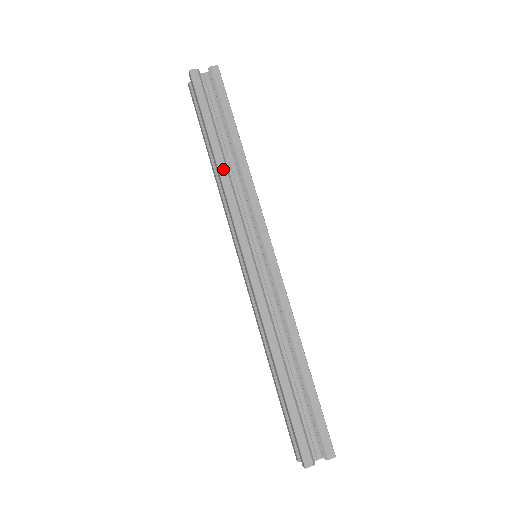
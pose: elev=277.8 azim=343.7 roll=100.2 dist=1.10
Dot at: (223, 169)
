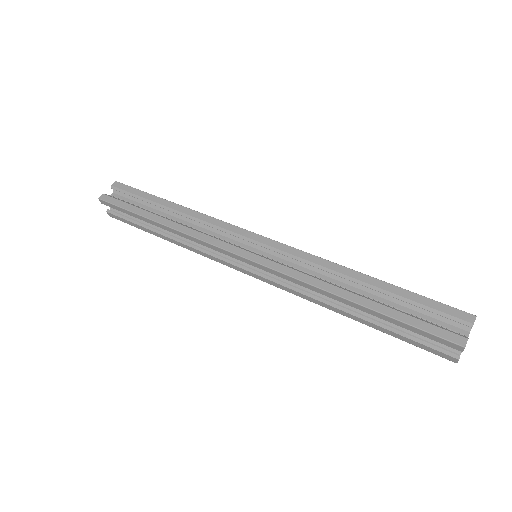
Dot at: (175, 225)
